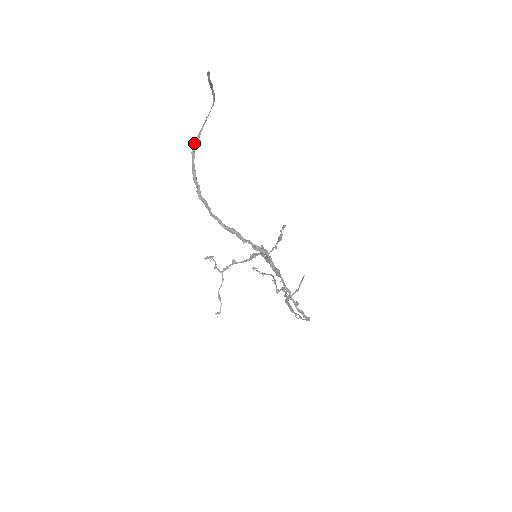
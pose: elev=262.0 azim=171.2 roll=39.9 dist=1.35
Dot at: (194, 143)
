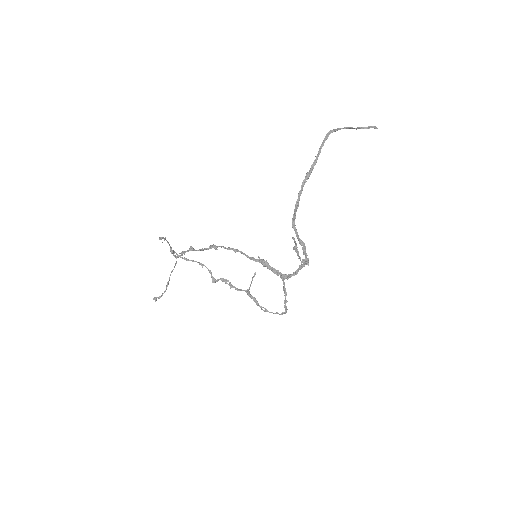
Dot at: (313, 163)
